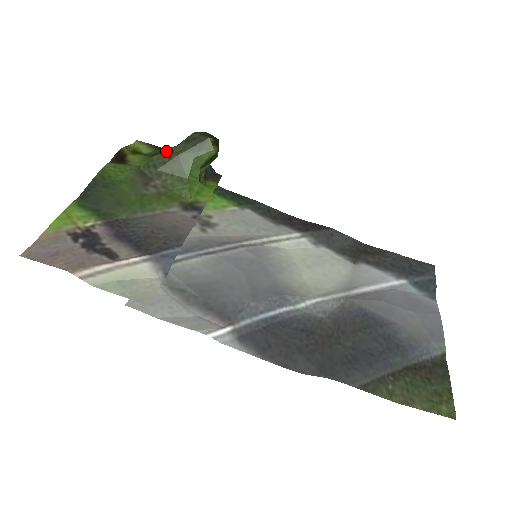
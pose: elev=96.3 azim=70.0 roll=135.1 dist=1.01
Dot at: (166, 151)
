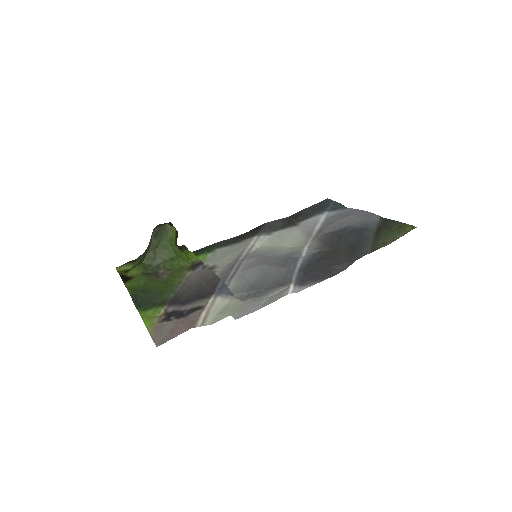
Dot at: (148, 252)
